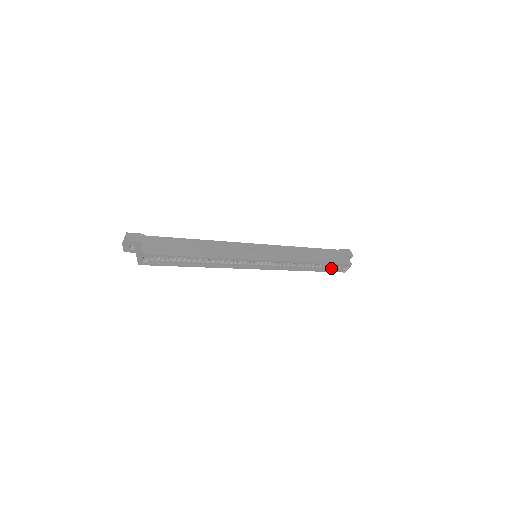
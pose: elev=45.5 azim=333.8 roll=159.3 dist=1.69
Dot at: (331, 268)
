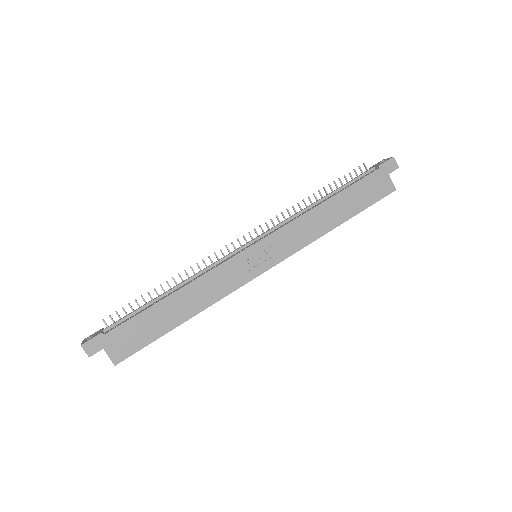
Dot at: occluded
